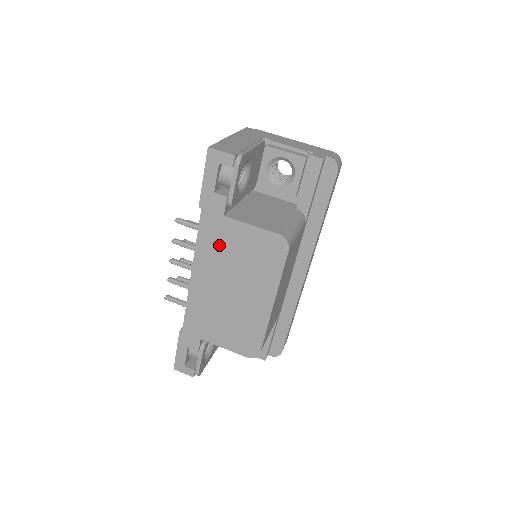
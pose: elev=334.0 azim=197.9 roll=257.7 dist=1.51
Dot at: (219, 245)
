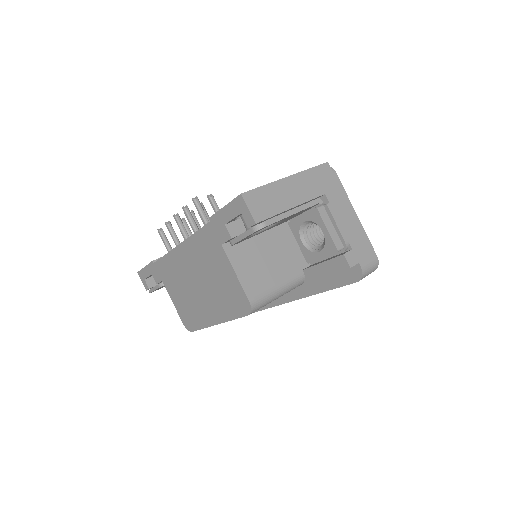
Dot at: (207, 255)
